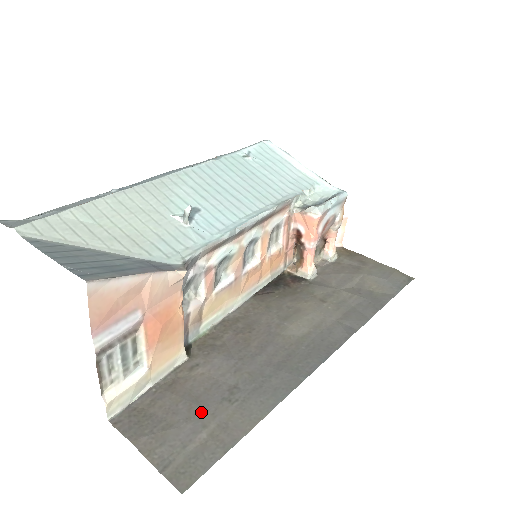
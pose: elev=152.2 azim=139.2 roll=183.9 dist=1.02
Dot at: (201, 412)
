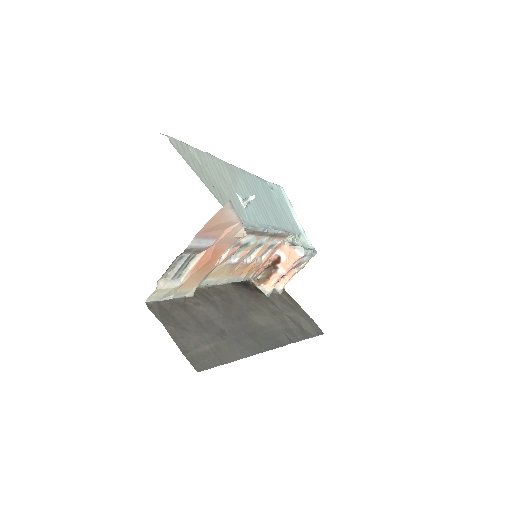
Dot at: (205, 333)
